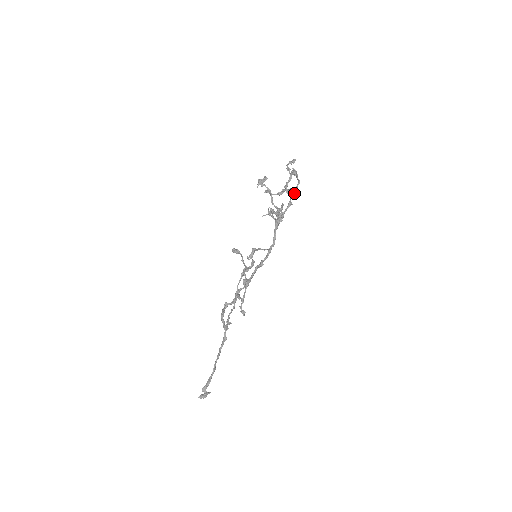
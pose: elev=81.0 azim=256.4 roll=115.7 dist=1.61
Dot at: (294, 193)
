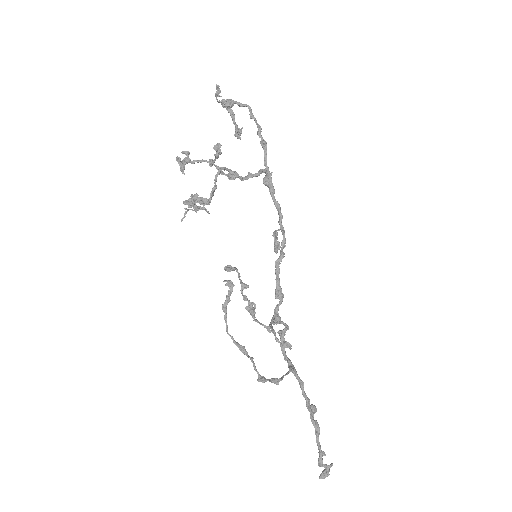
Dot at: (257, 126)
